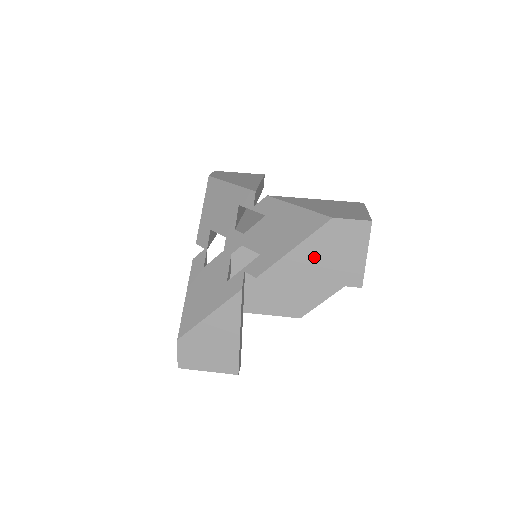
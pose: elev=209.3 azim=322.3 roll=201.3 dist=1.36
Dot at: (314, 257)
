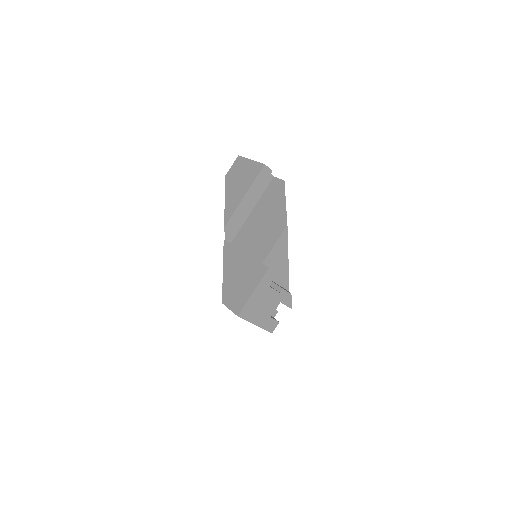
Dot at: (235, 190)
